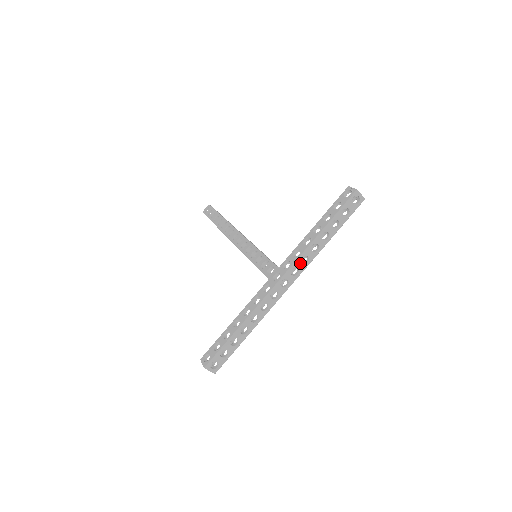
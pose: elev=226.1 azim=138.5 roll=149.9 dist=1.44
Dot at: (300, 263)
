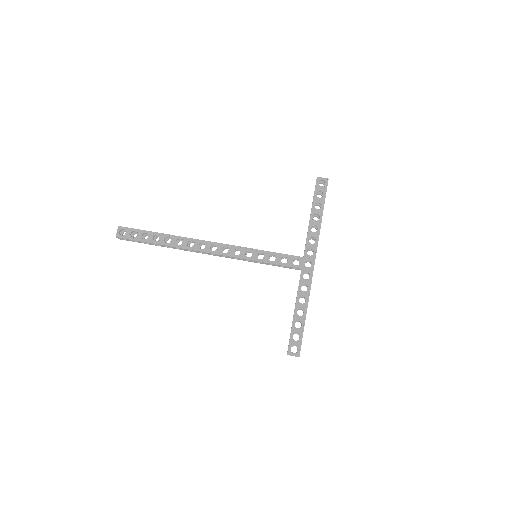
Dot at: (317, 246)
